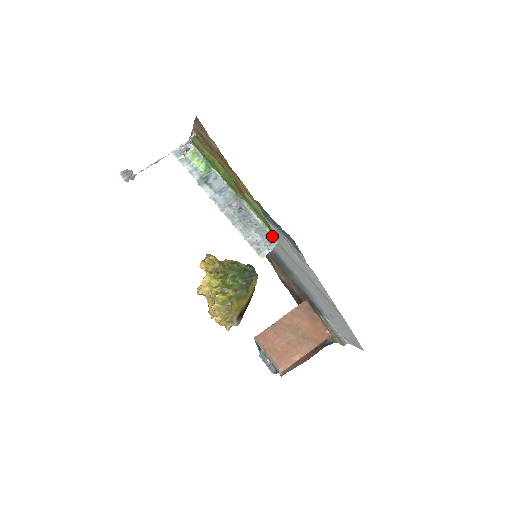
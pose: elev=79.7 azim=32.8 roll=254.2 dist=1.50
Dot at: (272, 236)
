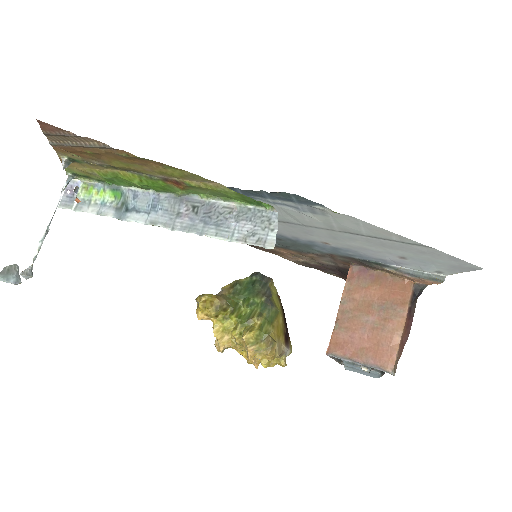
Dot at: (263, 210)
